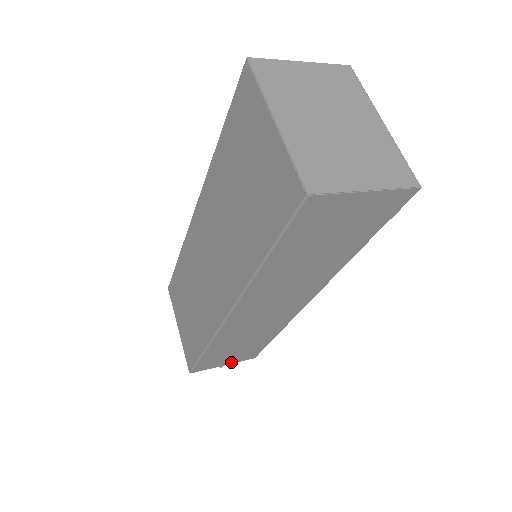
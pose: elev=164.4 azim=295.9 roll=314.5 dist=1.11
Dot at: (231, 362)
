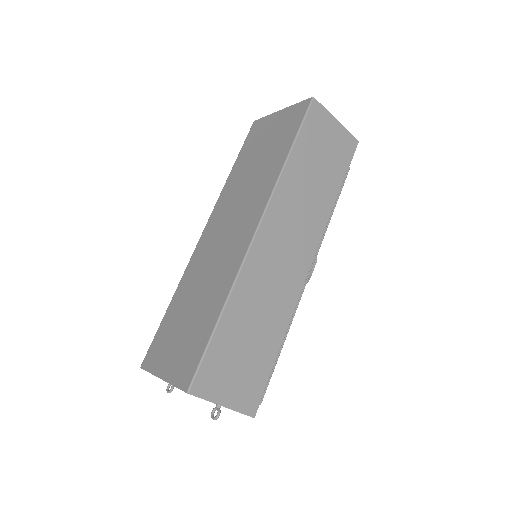
Dot at: (231, 402)
